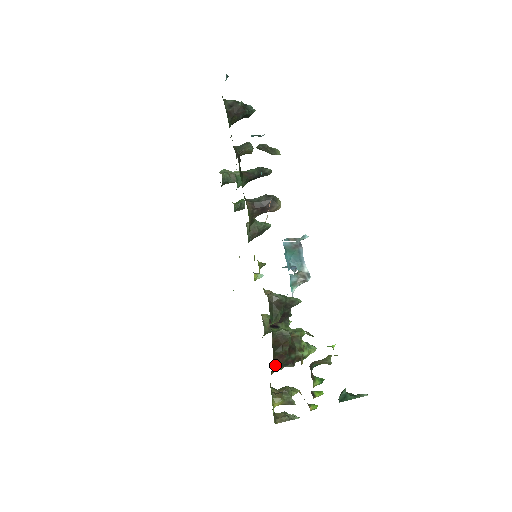
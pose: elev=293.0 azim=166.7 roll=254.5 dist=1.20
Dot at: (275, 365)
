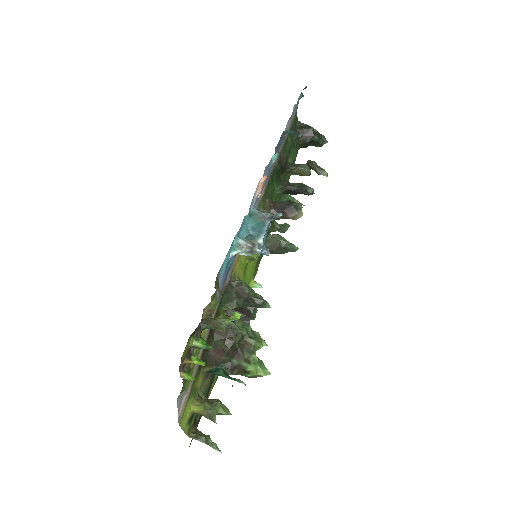
Dot at: (210, 359)
